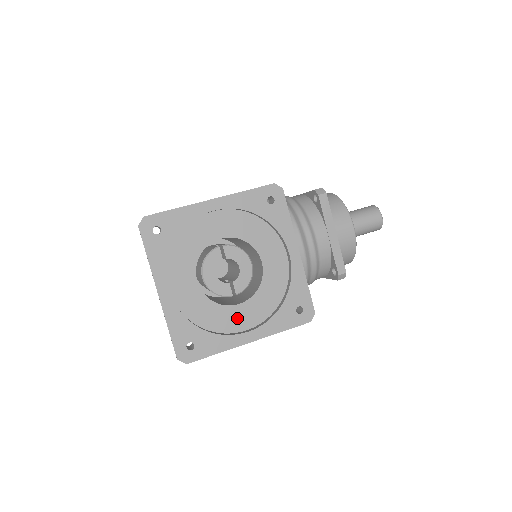
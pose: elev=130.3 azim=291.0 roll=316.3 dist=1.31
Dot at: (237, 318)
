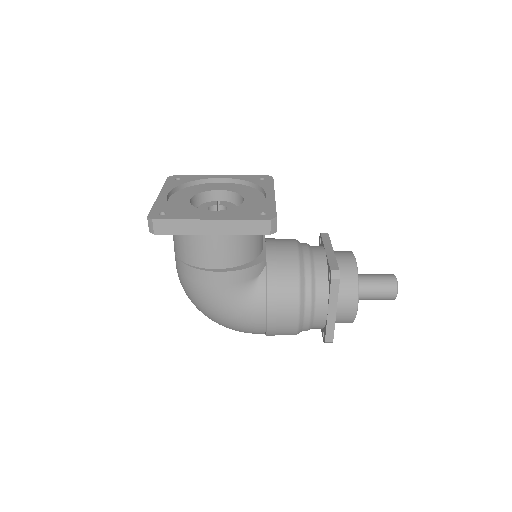
Dot at: occluded
